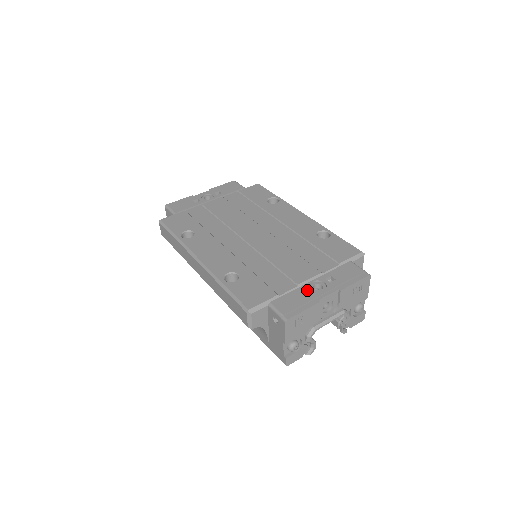
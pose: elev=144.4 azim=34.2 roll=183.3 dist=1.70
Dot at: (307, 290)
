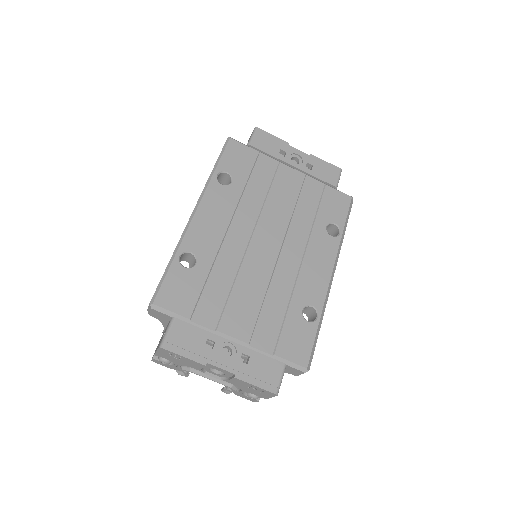
Dot at: (214, 344)
